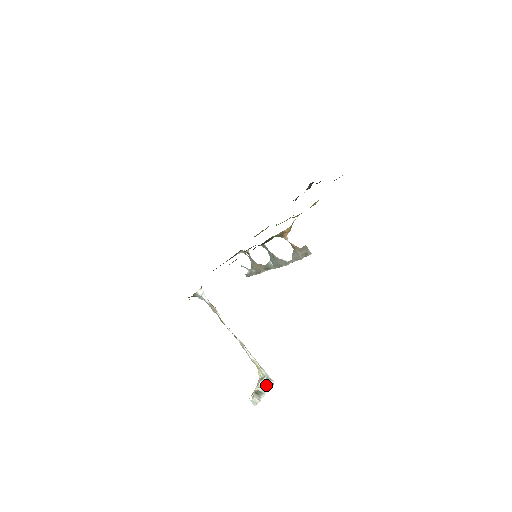
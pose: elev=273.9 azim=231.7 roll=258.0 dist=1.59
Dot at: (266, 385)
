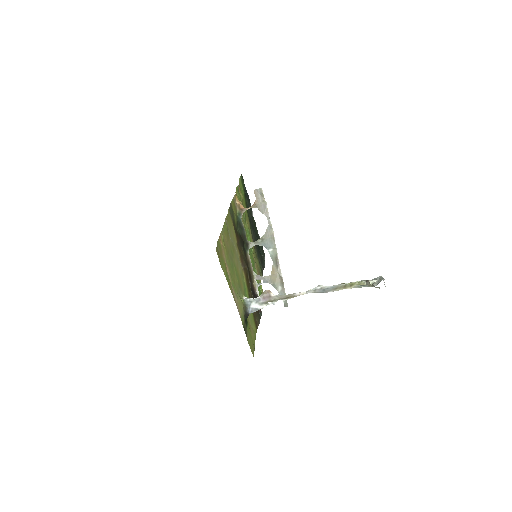
Dot at: (376, 279)
